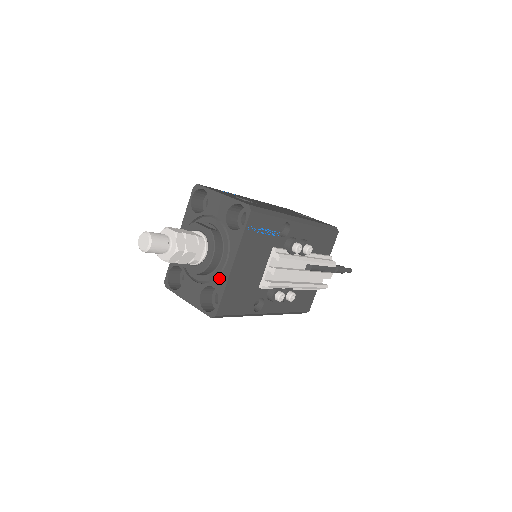
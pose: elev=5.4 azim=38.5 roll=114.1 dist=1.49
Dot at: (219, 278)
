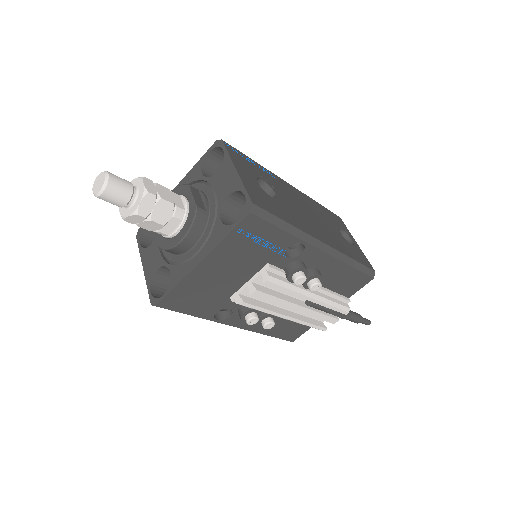
Dot at: (180, 267)
